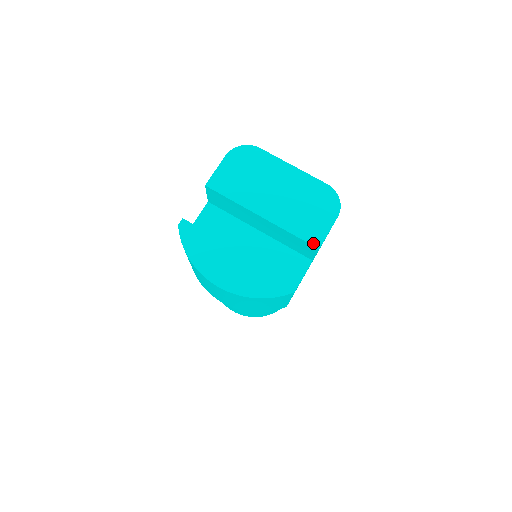
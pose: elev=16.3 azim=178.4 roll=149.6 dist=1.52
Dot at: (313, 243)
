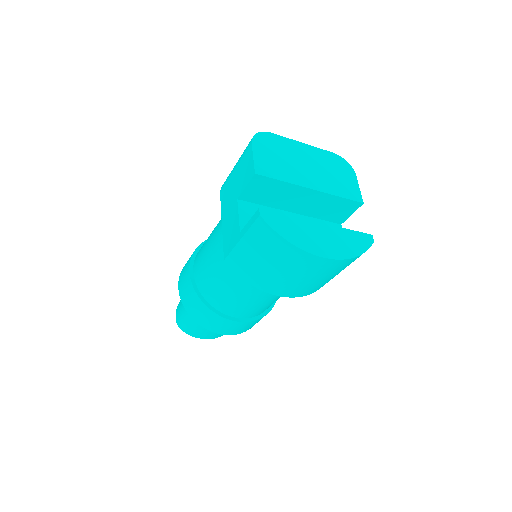
Dot at: (357, 200)
